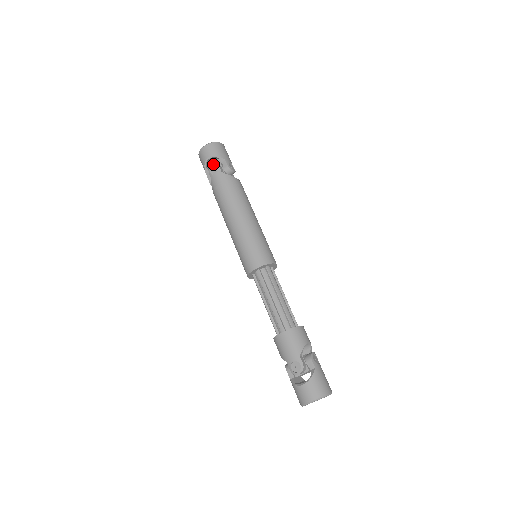
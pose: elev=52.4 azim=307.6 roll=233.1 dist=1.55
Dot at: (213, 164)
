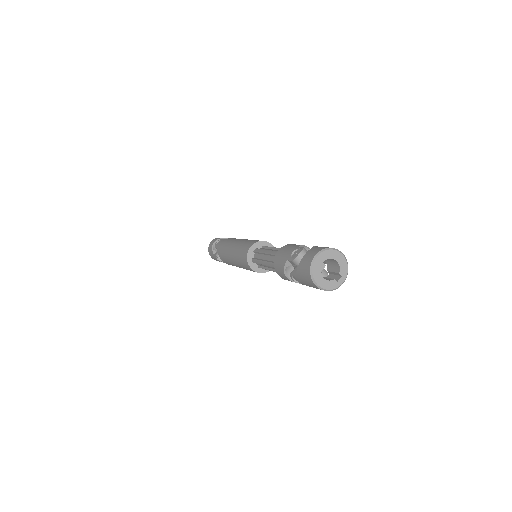
Dot at: (218, 241)
